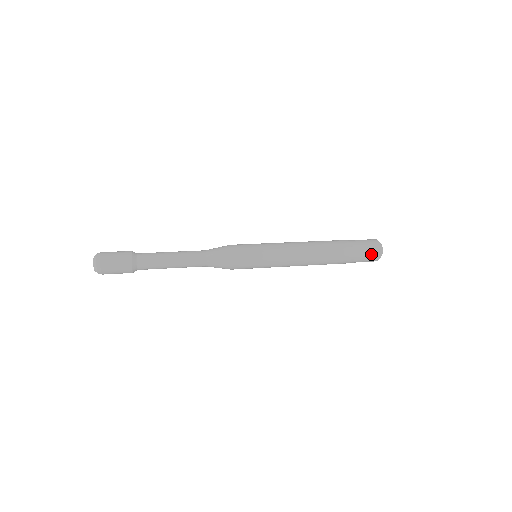
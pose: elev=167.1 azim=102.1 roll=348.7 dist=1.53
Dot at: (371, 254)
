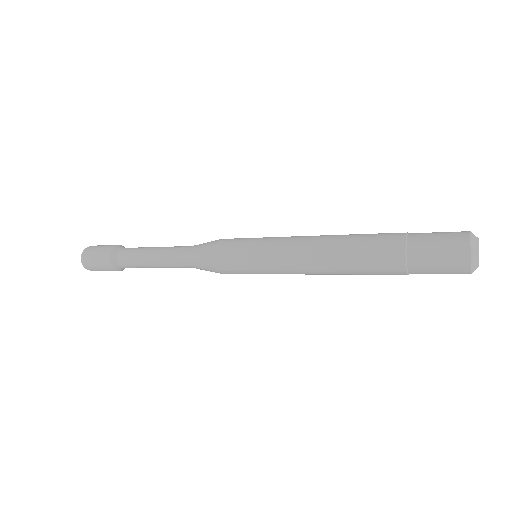
Dot at: (448, 266)
